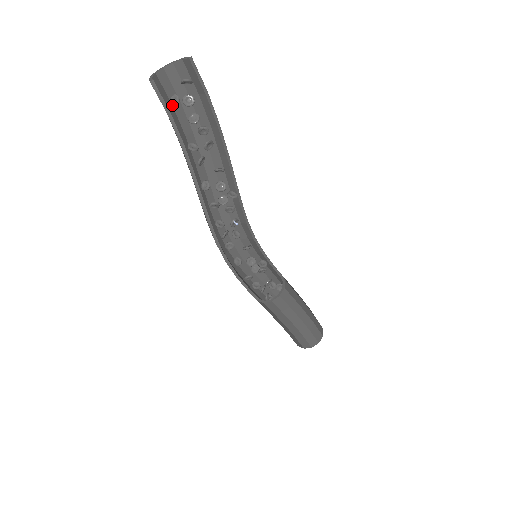
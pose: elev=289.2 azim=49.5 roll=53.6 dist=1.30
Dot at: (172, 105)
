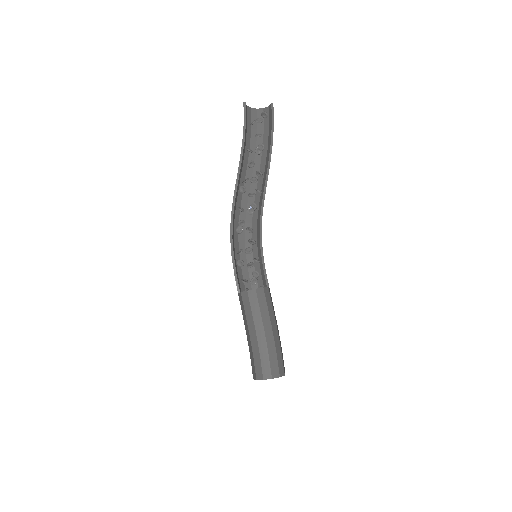
Dot at: (250, 124)
